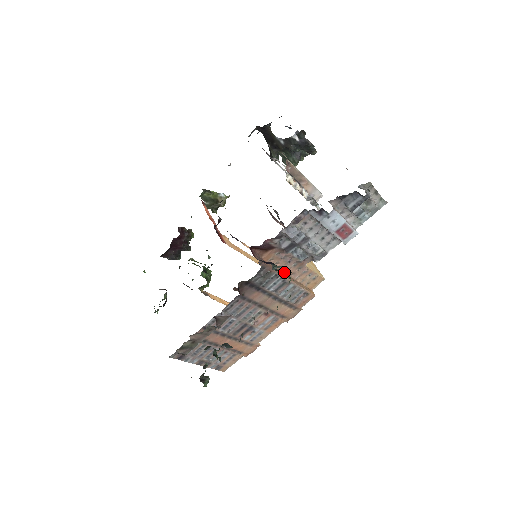
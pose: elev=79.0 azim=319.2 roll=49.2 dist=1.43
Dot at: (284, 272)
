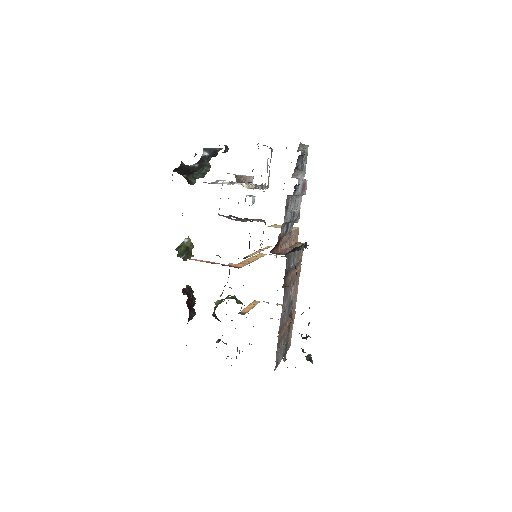
Dot at: (304, 246)
